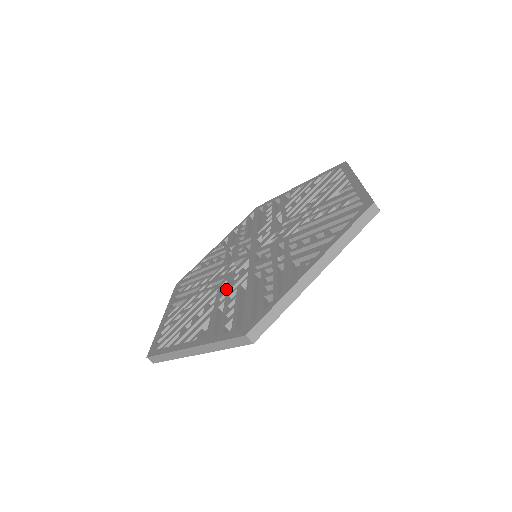
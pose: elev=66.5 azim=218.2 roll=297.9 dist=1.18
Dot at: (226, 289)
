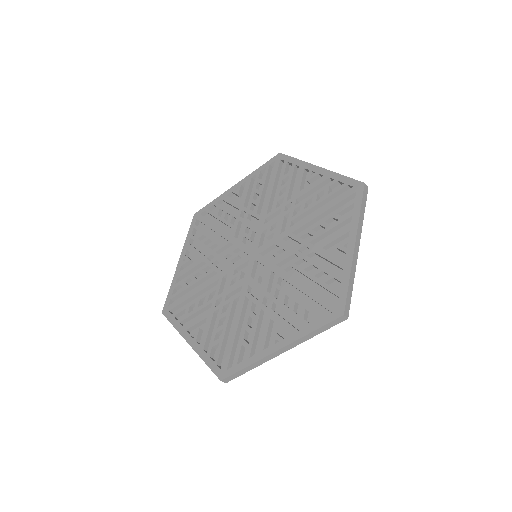
Dot at: (224, 290)
